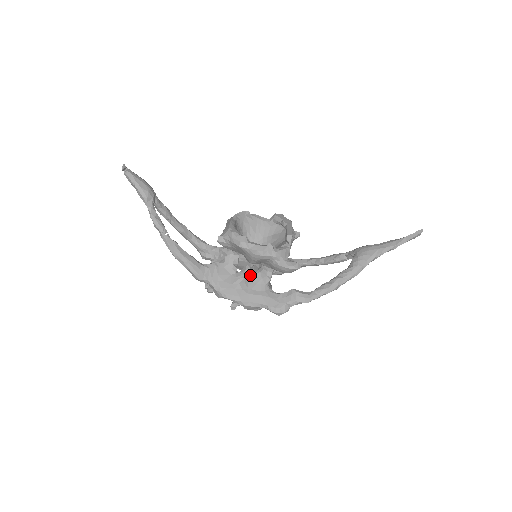
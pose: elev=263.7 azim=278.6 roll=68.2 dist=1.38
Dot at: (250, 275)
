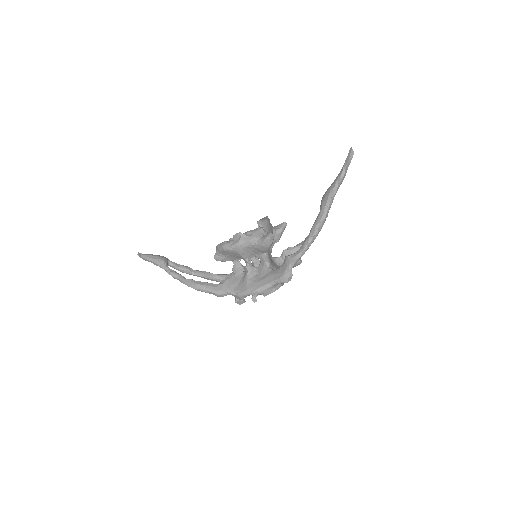
Dot at: (254, 269)
